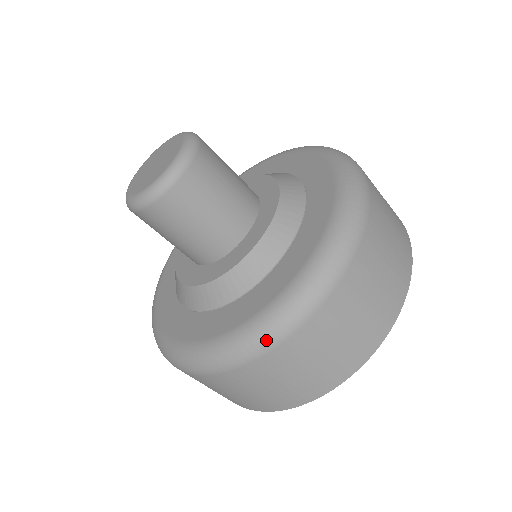
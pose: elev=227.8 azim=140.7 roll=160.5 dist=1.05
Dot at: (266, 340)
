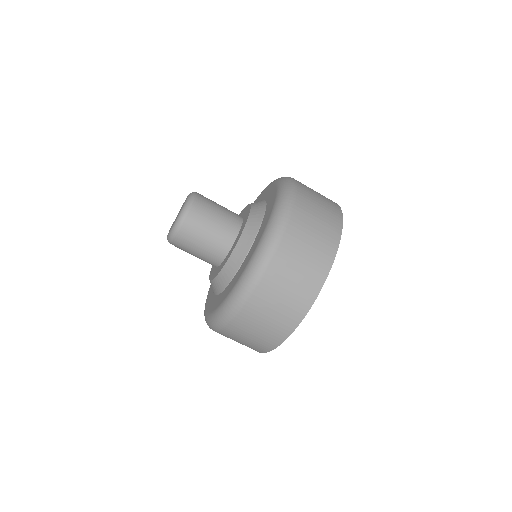
Dot at: (252, 280)
